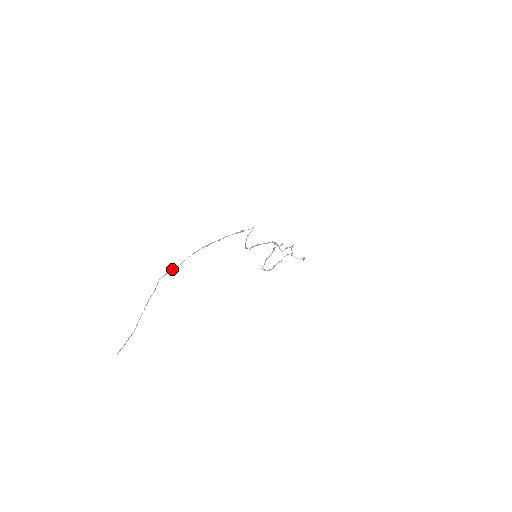
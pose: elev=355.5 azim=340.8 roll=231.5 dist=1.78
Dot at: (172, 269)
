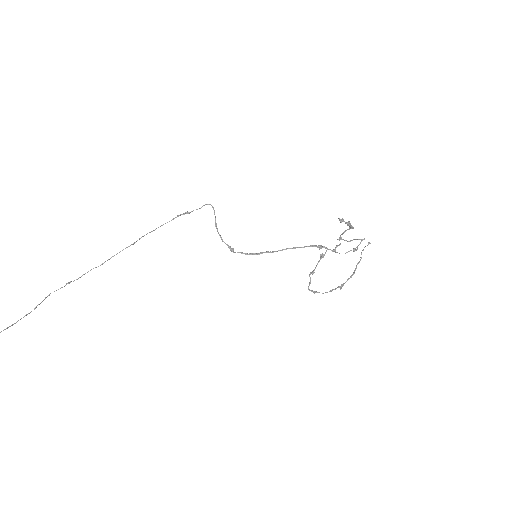
Dot at: (77, 279)
